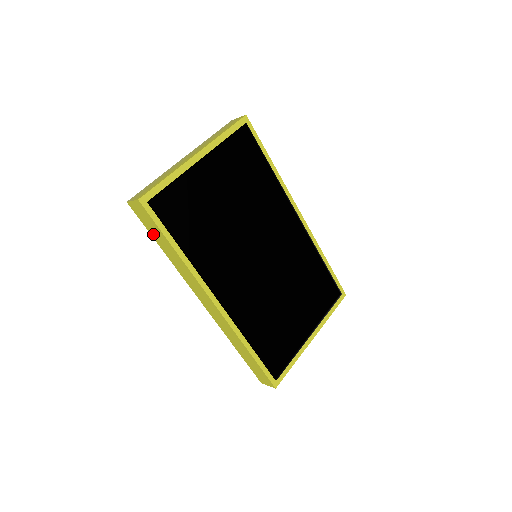
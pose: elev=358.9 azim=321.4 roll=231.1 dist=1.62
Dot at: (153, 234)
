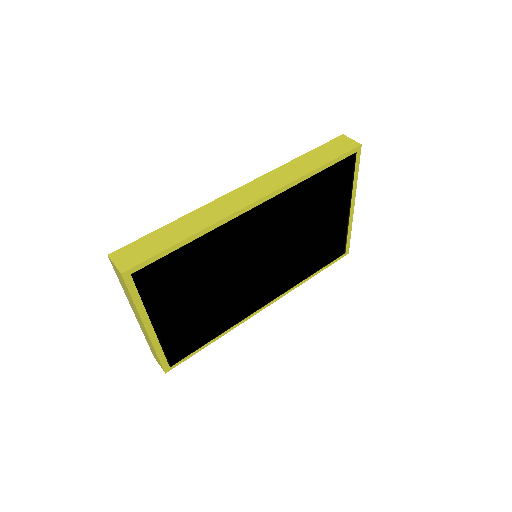
Dot at: occluded
